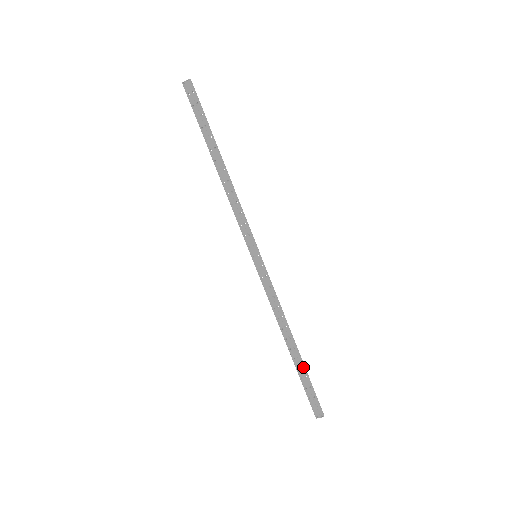
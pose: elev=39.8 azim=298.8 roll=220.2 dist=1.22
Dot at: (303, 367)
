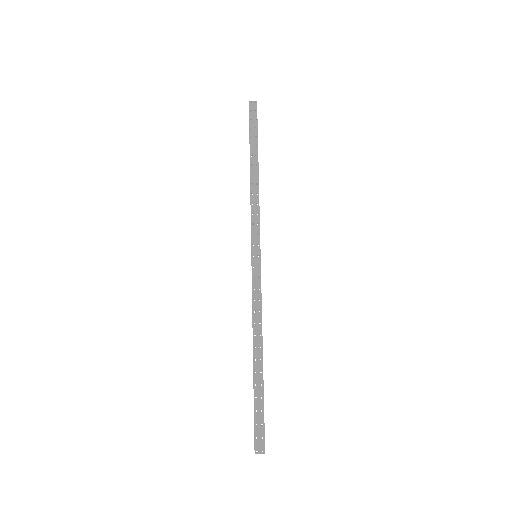
Dot at: (262, 385)
